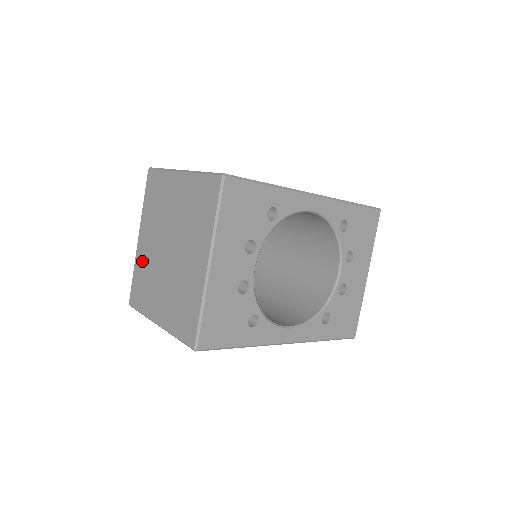
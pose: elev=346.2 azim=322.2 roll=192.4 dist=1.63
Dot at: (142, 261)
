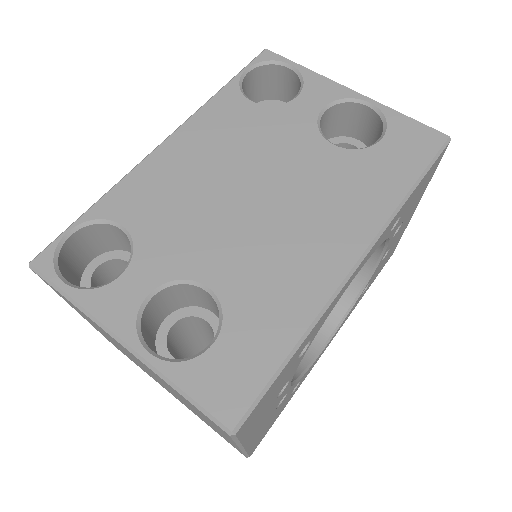
Dot at: occluded
